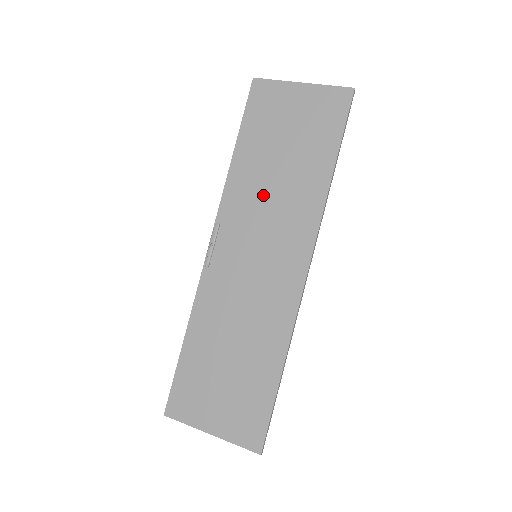
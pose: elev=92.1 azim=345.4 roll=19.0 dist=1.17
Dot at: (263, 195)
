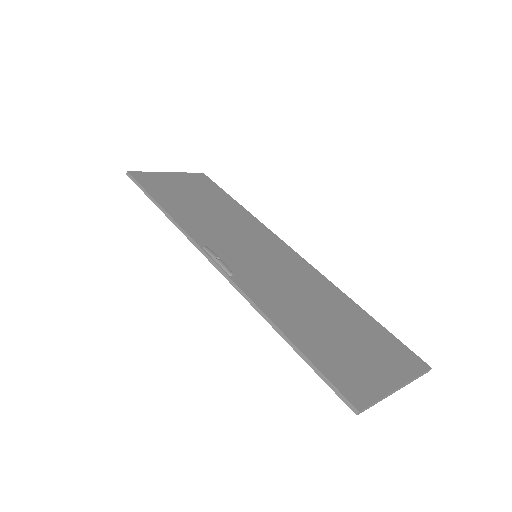
Dot at: (215, 223)
